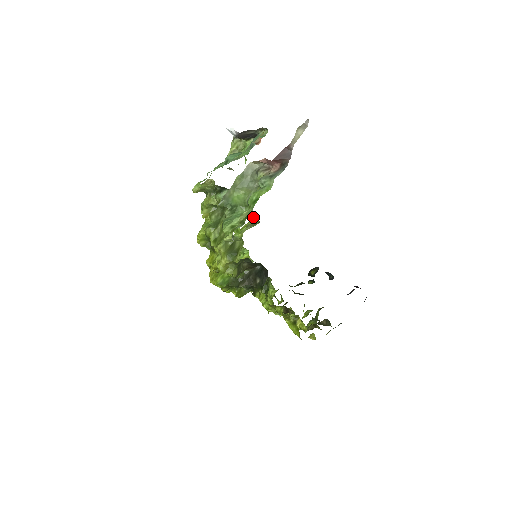
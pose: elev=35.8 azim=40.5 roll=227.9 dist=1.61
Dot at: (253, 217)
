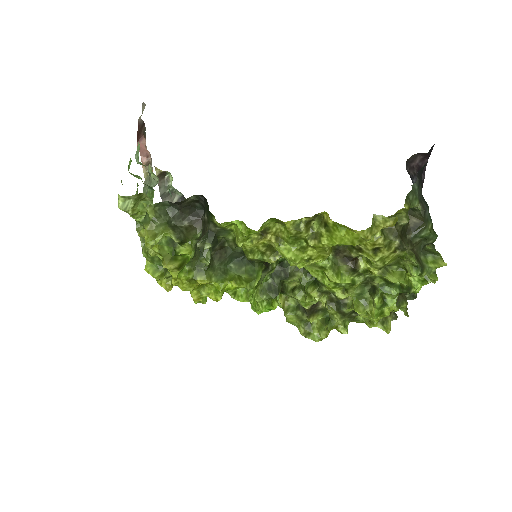
Dot at: occluded
